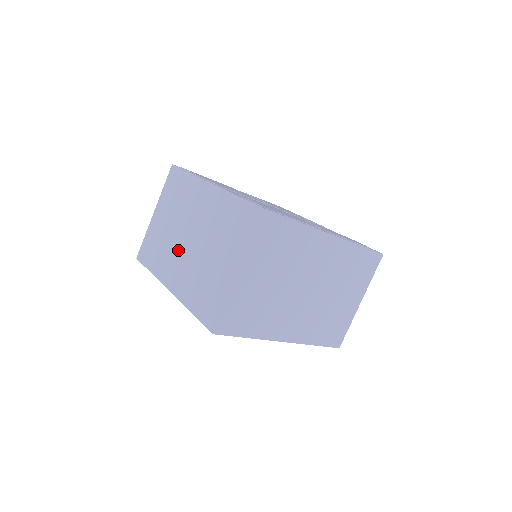
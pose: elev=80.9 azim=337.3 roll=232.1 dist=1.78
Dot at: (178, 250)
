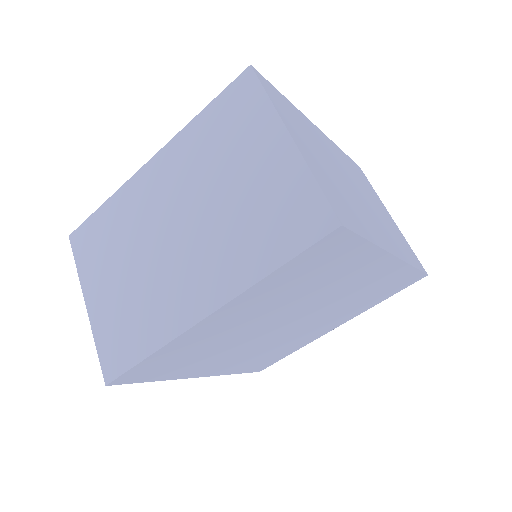
Dot at: (170, 266)
